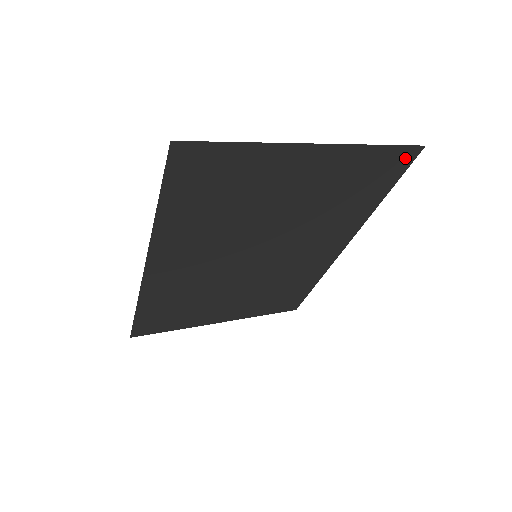
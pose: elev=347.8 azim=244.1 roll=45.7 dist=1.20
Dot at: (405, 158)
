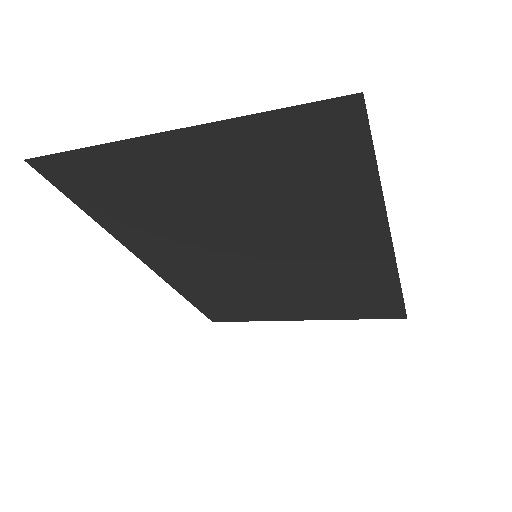
Dot at: (343, 118)
